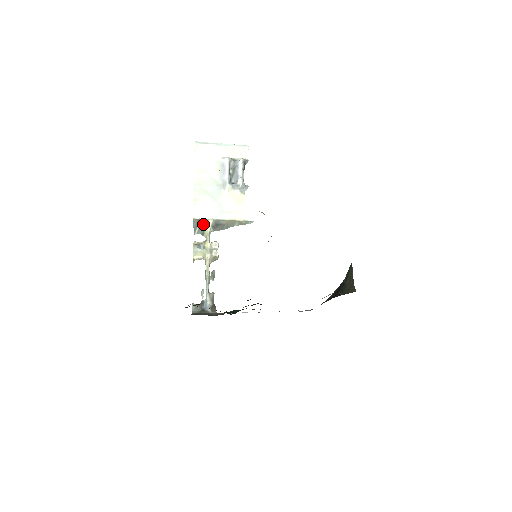
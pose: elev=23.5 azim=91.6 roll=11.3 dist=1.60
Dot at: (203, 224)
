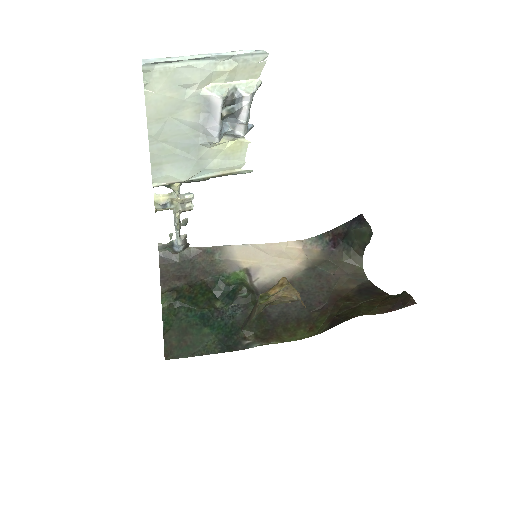
Dot at: (169, 184)
